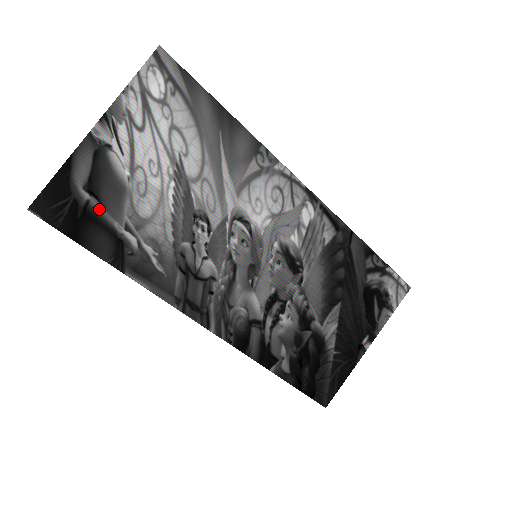
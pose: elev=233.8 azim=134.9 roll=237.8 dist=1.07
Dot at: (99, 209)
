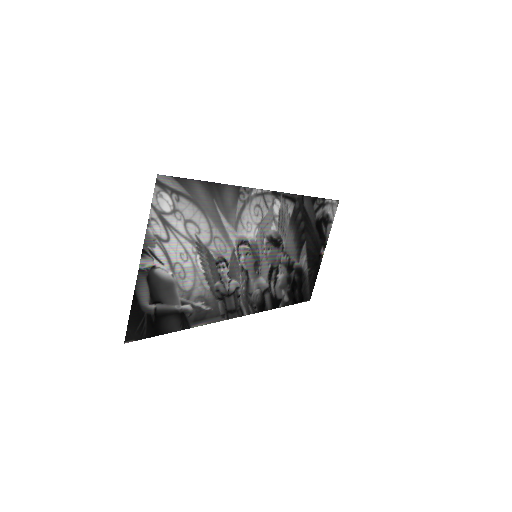
Dot at: (163, 307)
